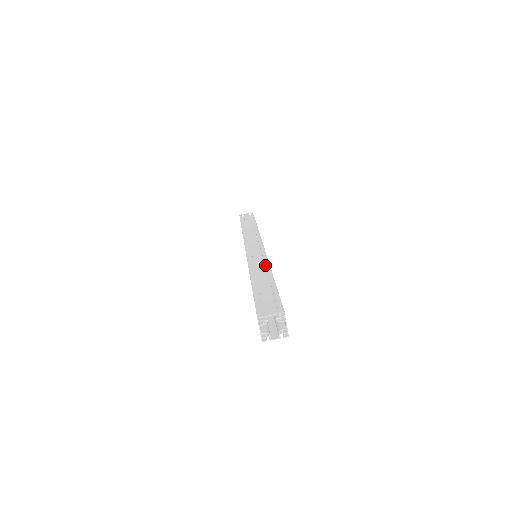
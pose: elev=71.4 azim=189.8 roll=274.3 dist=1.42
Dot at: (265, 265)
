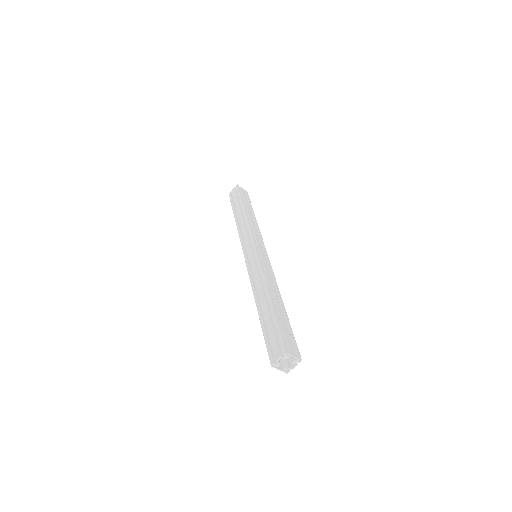
Dot at: (262, 281)
